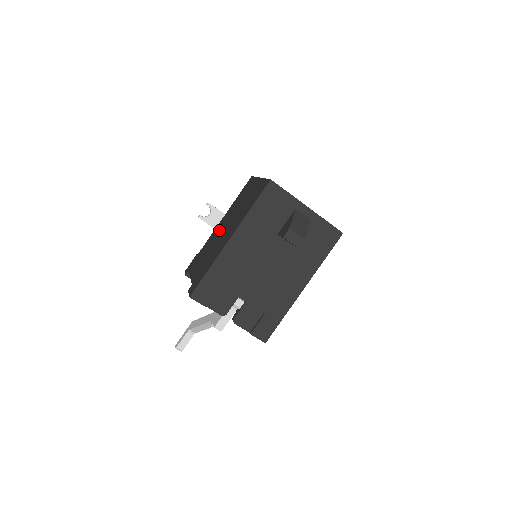
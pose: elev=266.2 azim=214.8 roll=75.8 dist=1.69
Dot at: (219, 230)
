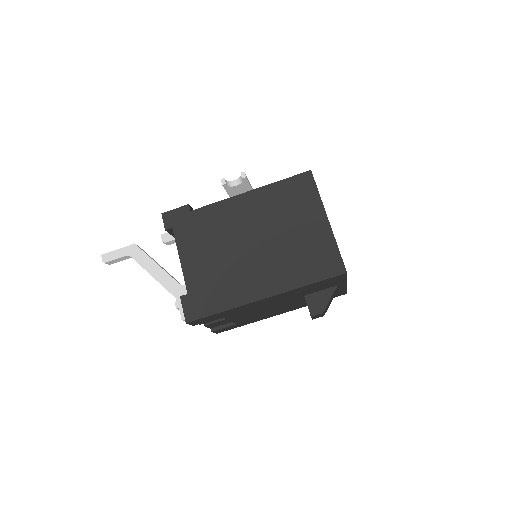
Dot at: (241, 224)
